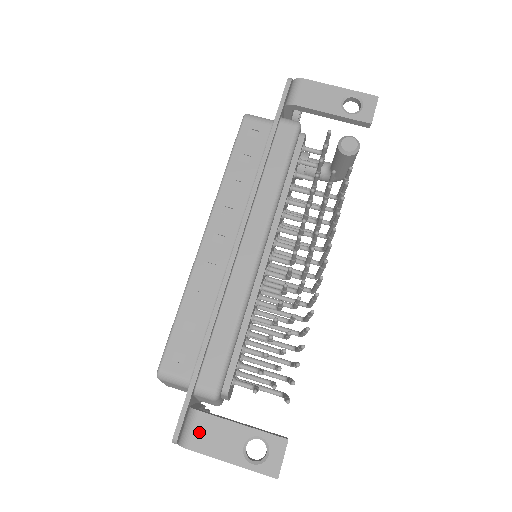
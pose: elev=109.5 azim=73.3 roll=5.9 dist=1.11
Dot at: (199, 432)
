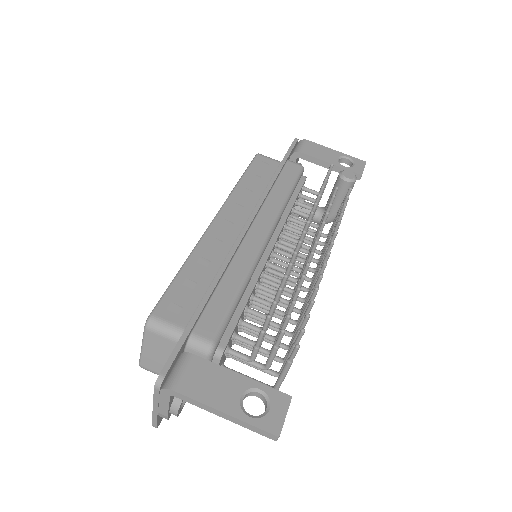
Dot at: (190, 375)
